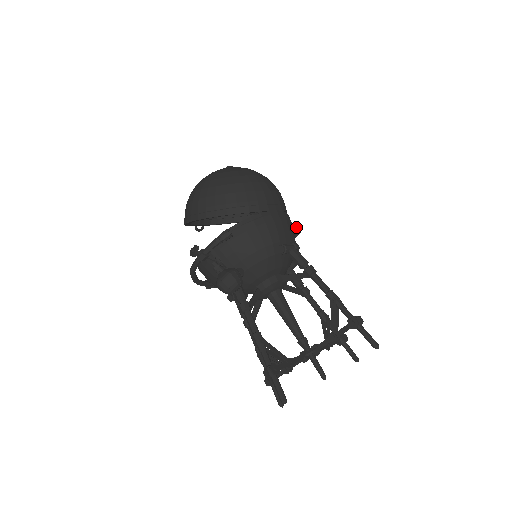
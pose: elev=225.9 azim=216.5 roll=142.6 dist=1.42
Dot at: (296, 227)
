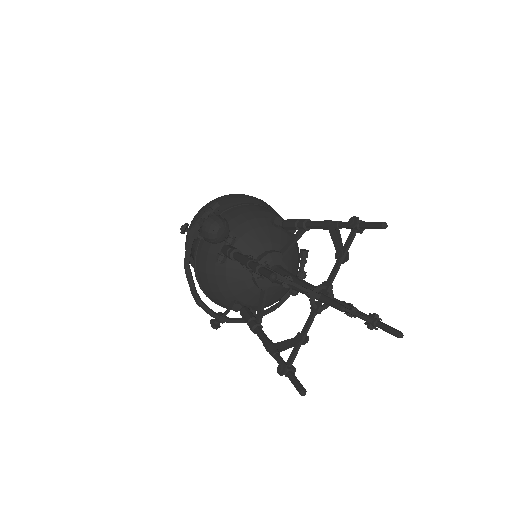
Dot at: (301, 249)
